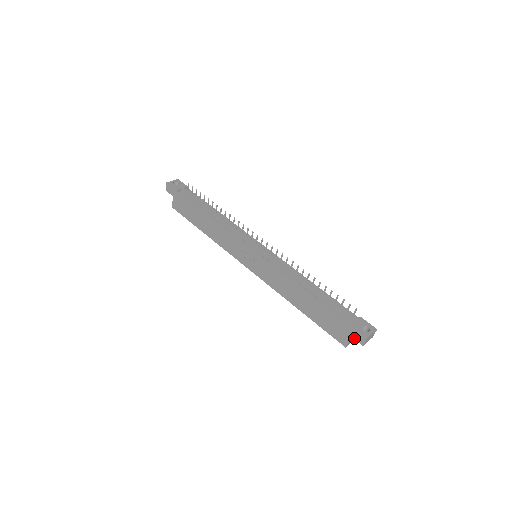
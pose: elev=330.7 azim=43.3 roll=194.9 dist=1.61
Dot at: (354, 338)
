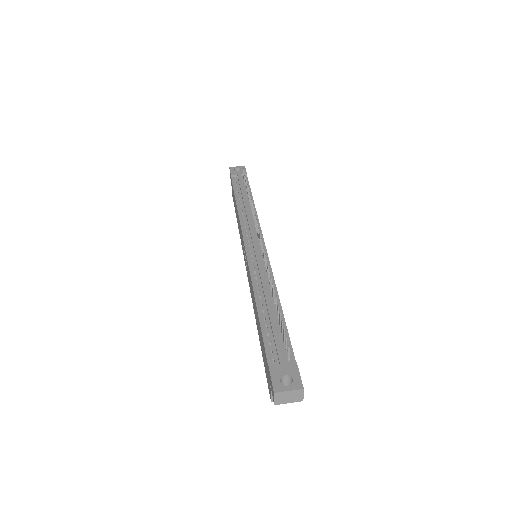
Dot at: (271, 389)
